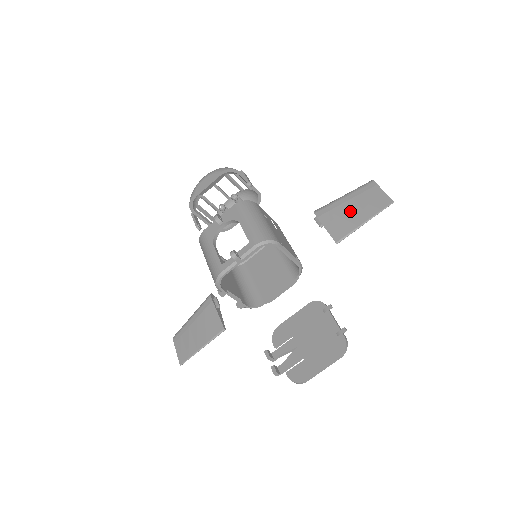
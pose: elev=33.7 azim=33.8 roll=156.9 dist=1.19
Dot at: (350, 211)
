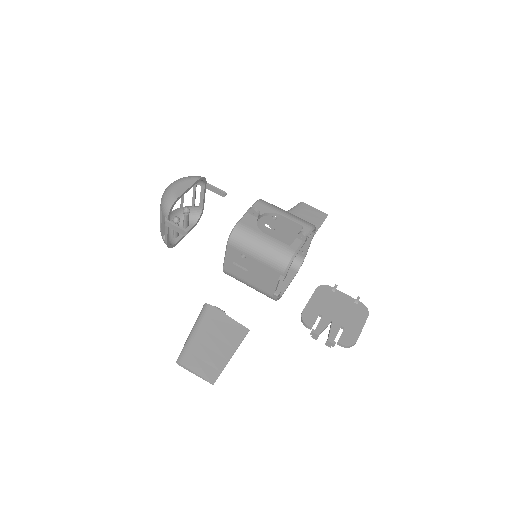
Dot at: occluded
